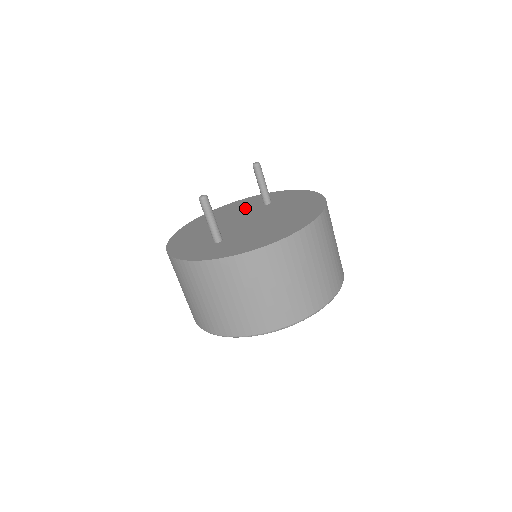
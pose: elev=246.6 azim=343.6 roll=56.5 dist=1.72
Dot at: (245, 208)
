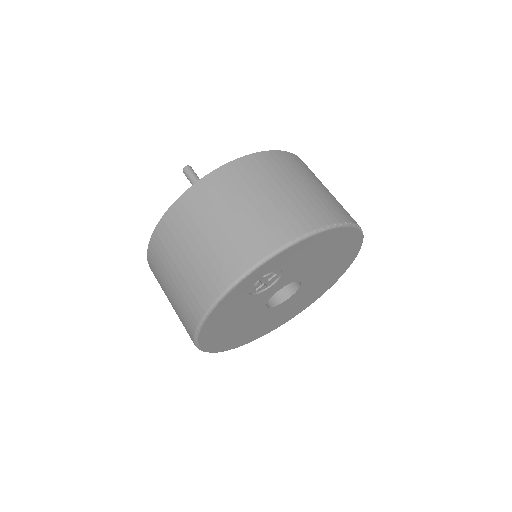
Dot at: occluded
